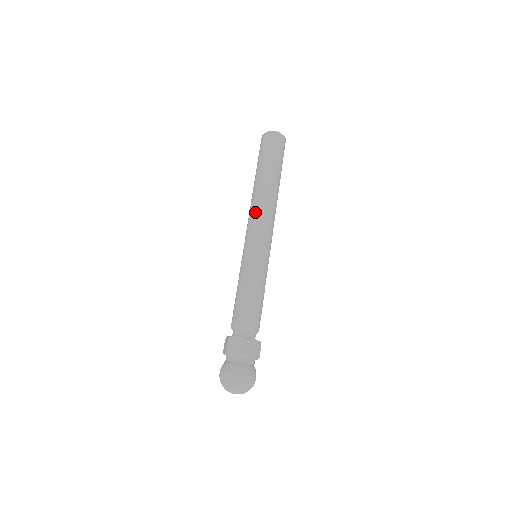
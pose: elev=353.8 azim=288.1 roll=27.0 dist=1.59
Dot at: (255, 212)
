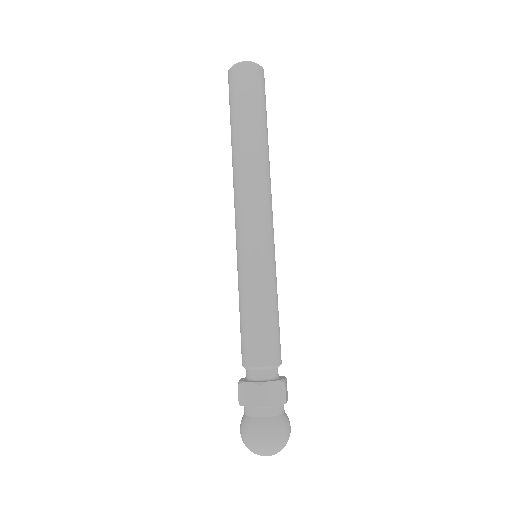
Dot at: (237, 195)
